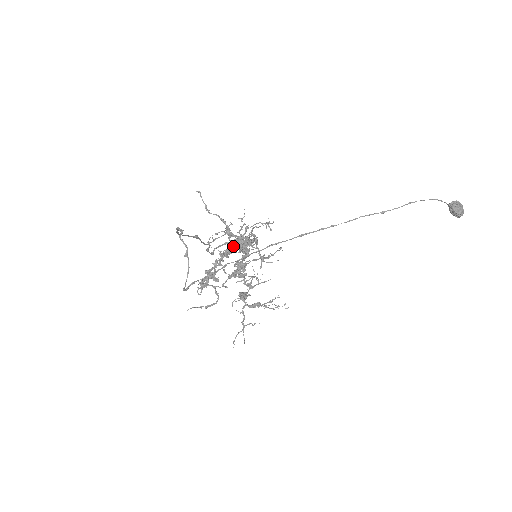
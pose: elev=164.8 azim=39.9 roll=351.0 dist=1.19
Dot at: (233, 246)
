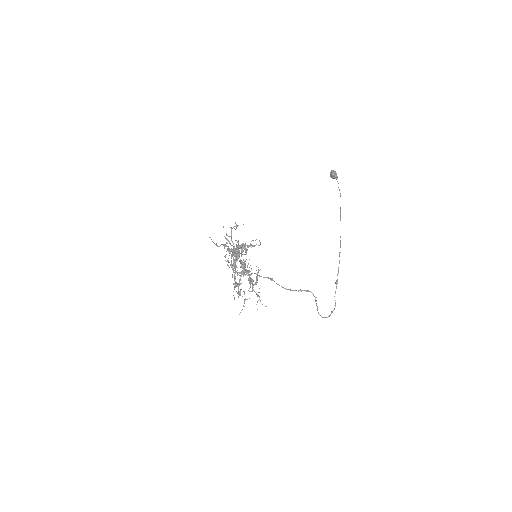
Dot at: occluded
